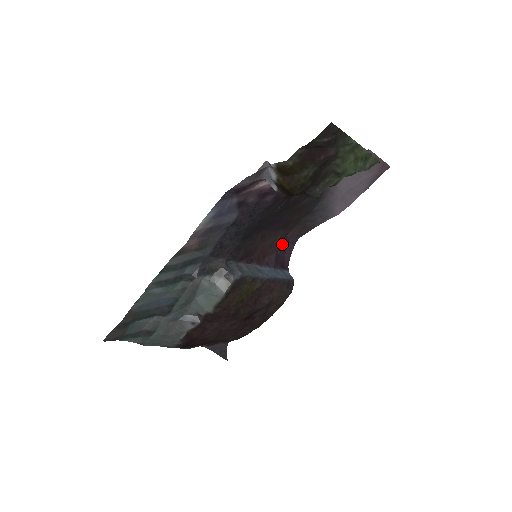
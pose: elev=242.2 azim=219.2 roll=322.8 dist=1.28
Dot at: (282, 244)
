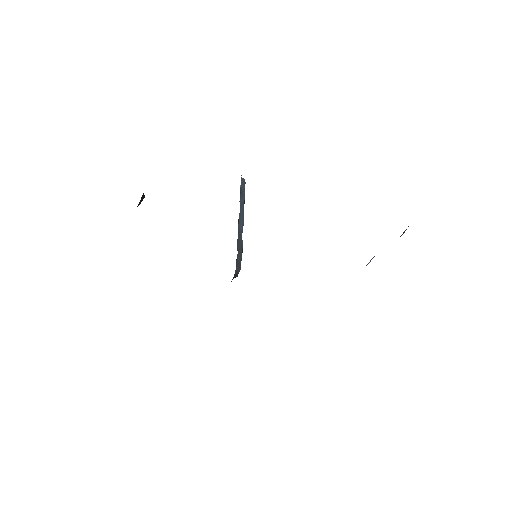
Dot at: occluded
